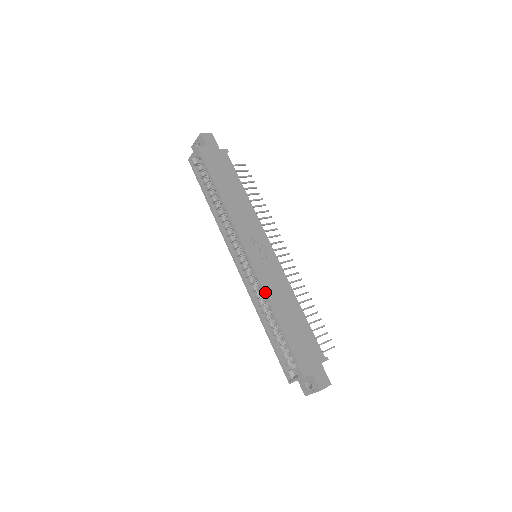
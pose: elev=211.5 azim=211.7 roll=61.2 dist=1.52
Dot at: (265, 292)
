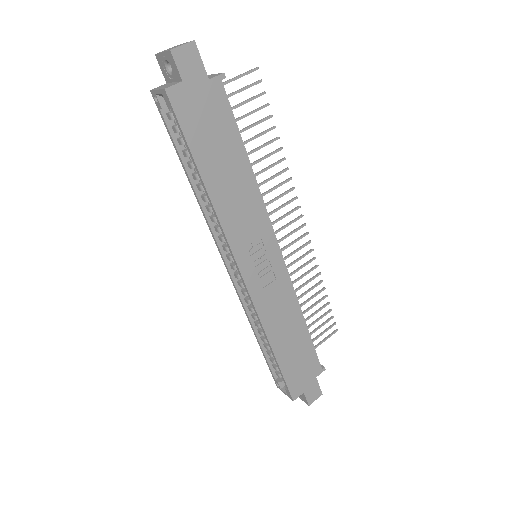
Dot at: (261, 322)
